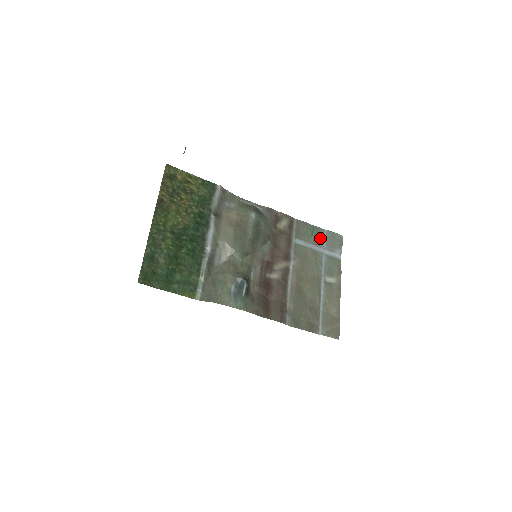
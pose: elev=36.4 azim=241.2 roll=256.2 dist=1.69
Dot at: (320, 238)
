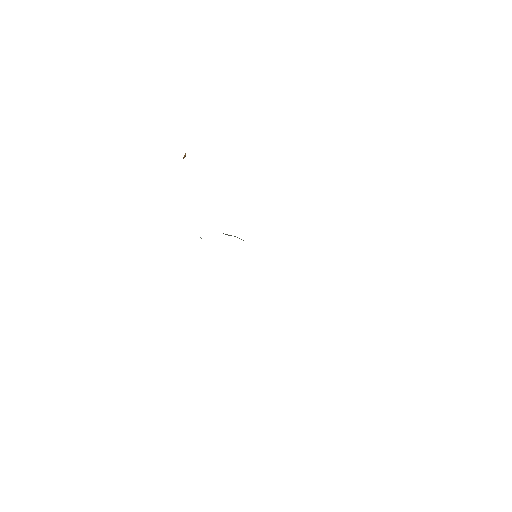
Dot at: occluded
